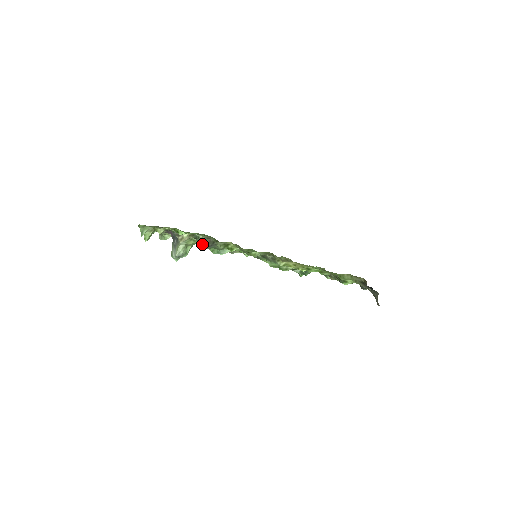
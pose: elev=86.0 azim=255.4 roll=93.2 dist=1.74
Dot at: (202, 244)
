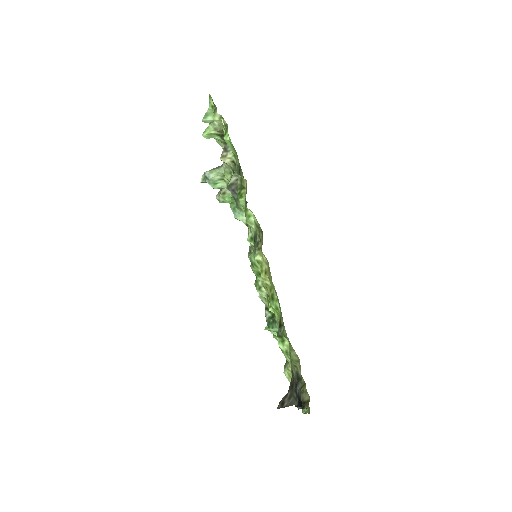
Dot at: (232, 182)
